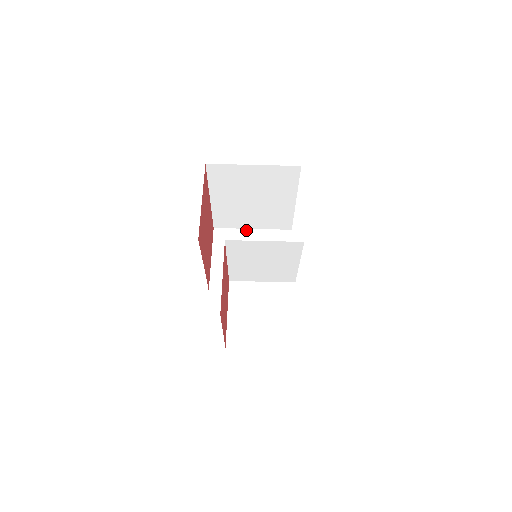
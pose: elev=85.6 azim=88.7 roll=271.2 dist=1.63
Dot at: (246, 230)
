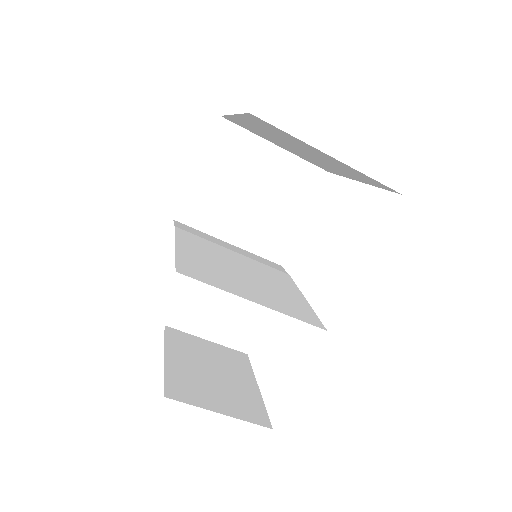
Dot at: (266, 143)
